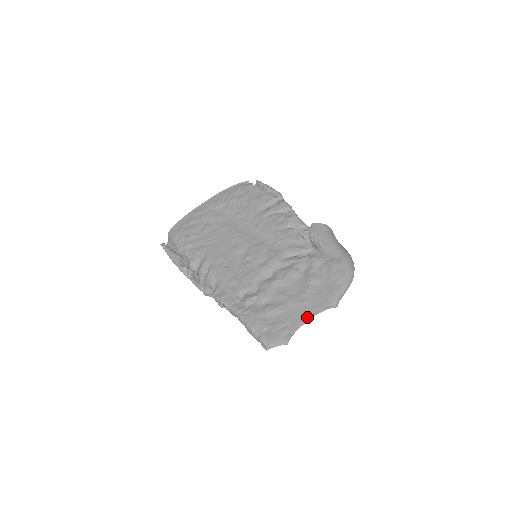
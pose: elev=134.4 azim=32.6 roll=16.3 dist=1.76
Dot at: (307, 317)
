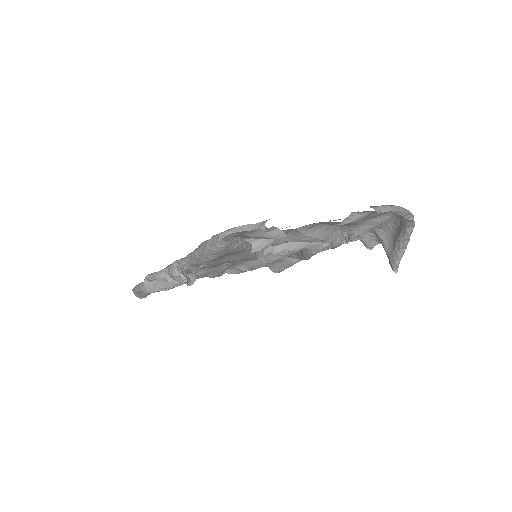
Dot at: occluded
